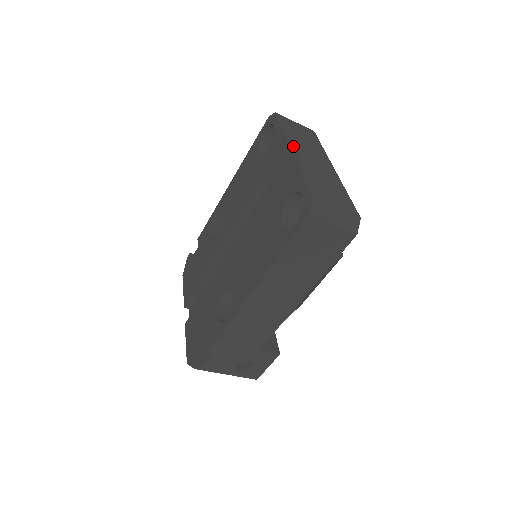
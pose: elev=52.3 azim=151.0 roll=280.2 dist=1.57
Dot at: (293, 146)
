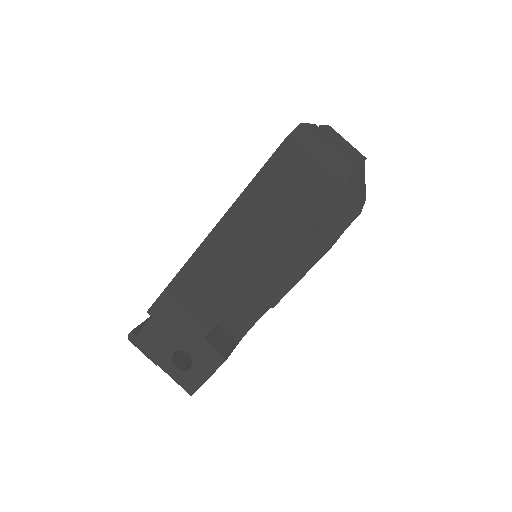
Dot at: occluded
